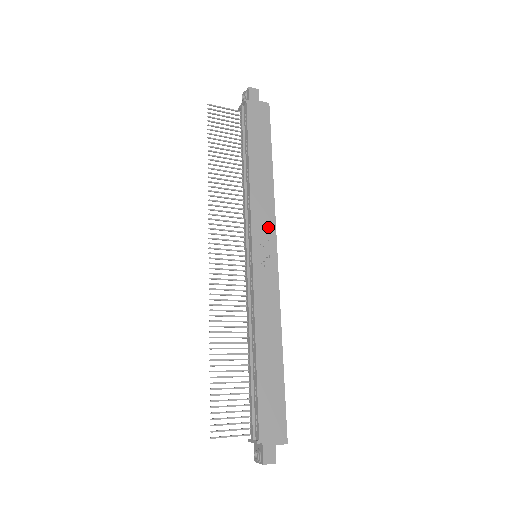
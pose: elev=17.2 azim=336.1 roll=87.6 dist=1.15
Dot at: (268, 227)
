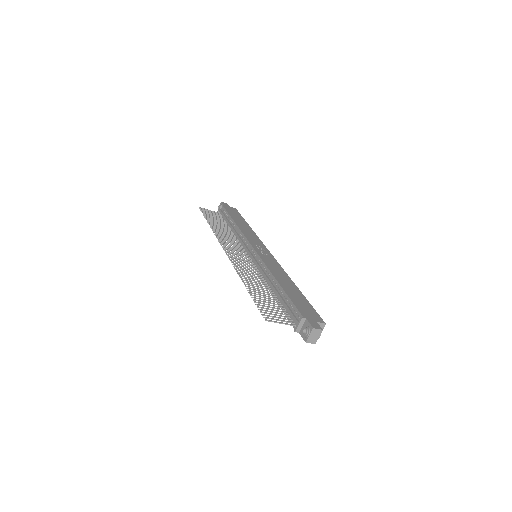
Dot at: (258, 243)
